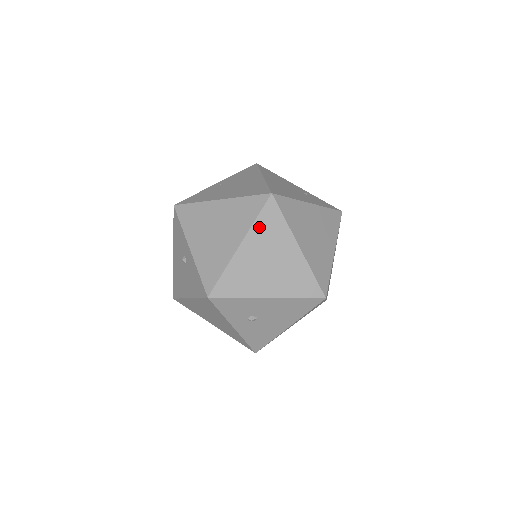
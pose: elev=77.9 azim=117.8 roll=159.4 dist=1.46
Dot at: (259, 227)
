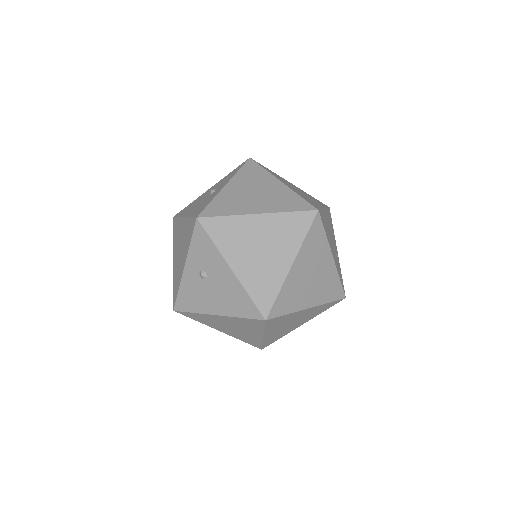
Dot at: (284, 219)
